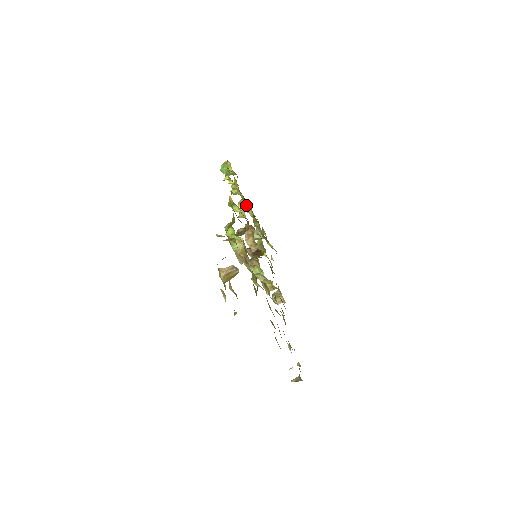
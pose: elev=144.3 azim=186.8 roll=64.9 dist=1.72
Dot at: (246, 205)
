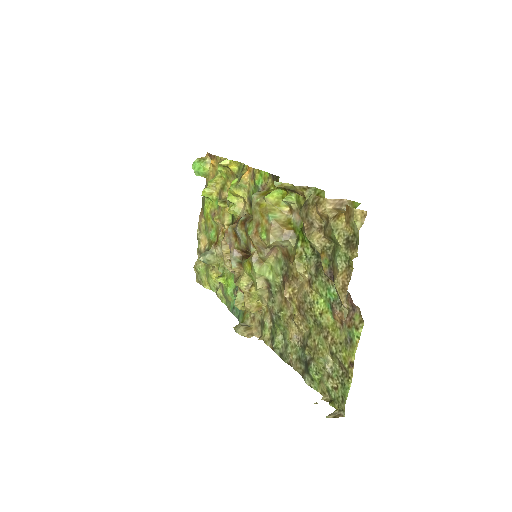
Dot at: (228, 207)
